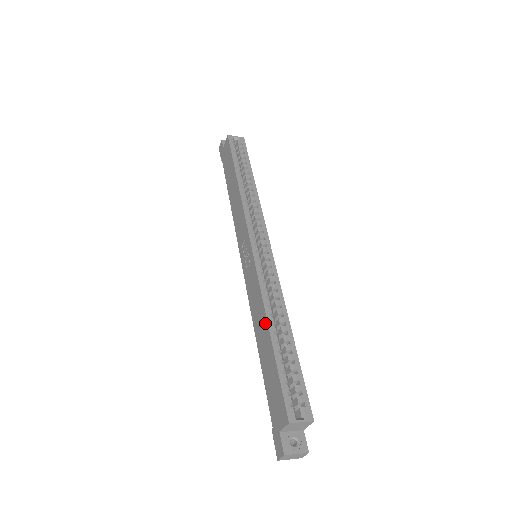
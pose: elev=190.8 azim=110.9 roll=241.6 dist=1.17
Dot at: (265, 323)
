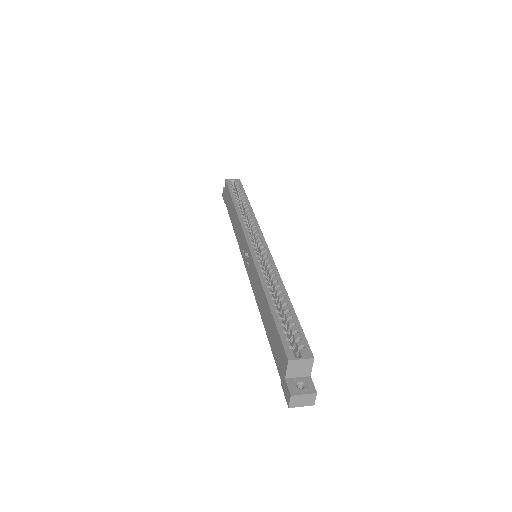
Dot at: (263, 295)
